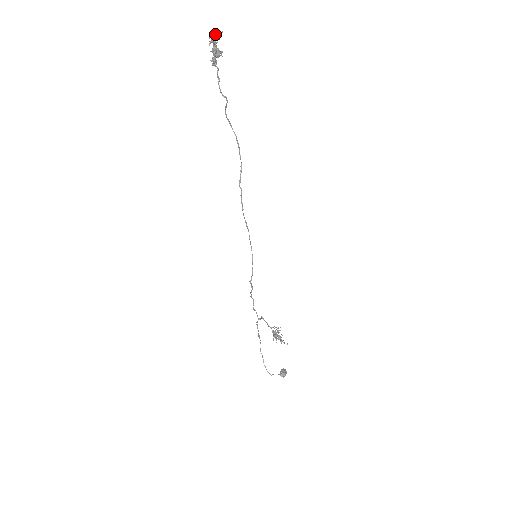
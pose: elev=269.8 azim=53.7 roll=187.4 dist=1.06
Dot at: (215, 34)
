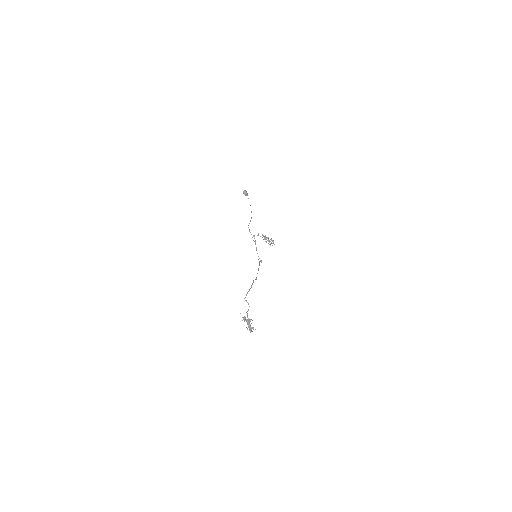
Dot at: (251, 330)
